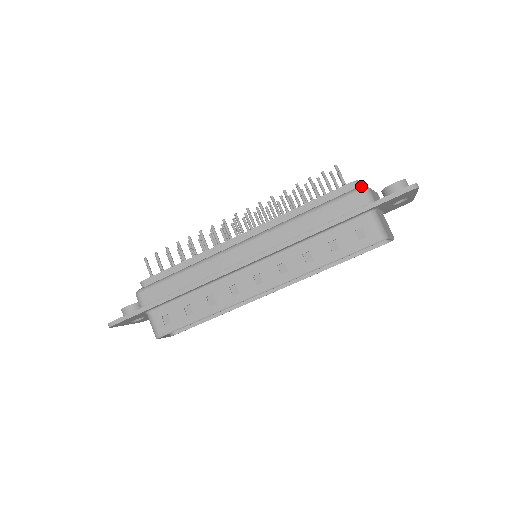
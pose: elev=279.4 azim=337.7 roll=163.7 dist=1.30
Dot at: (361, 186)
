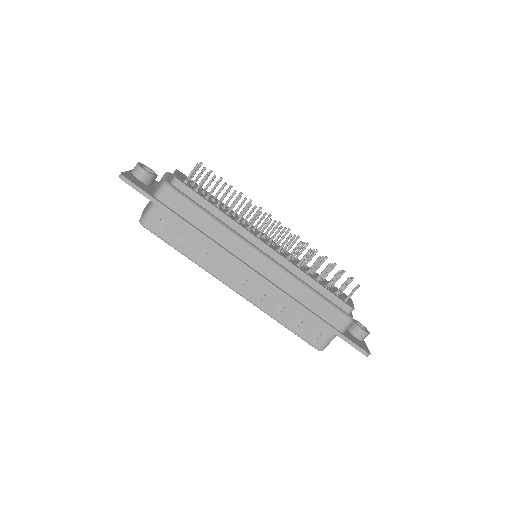
Dot at: (352, 318)
